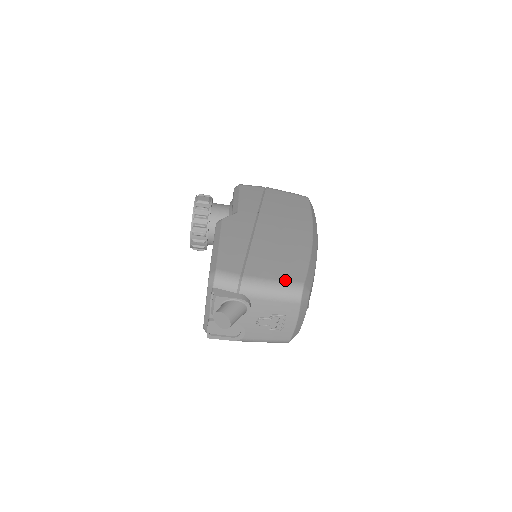
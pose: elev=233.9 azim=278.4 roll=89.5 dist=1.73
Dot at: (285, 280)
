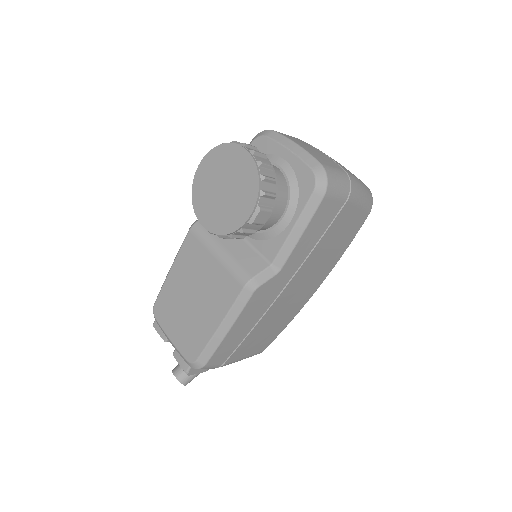
Dot at: (253, 354)
